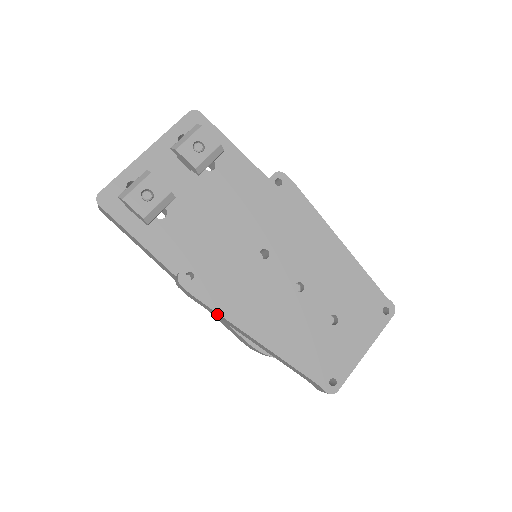
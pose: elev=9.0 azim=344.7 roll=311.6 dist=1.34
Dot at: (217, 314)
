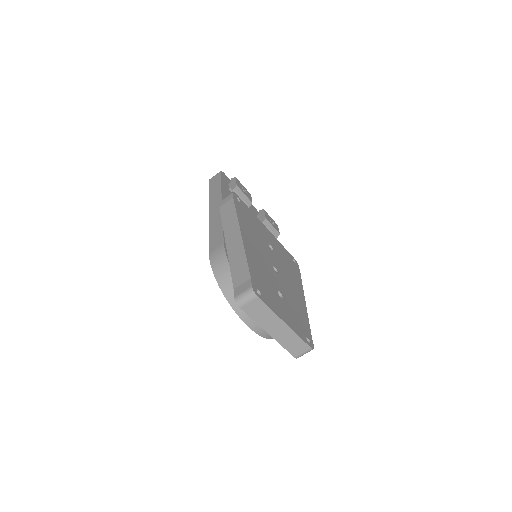
Dot at: (232, 215)
